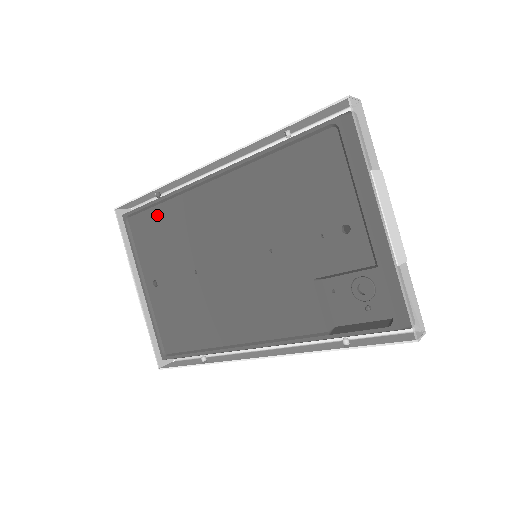
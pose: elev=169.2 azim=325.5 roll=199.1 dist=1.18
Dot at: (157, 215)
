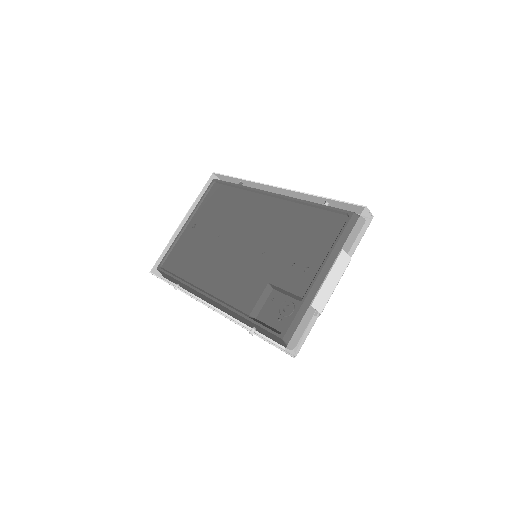
Dot at: (230, 192)
